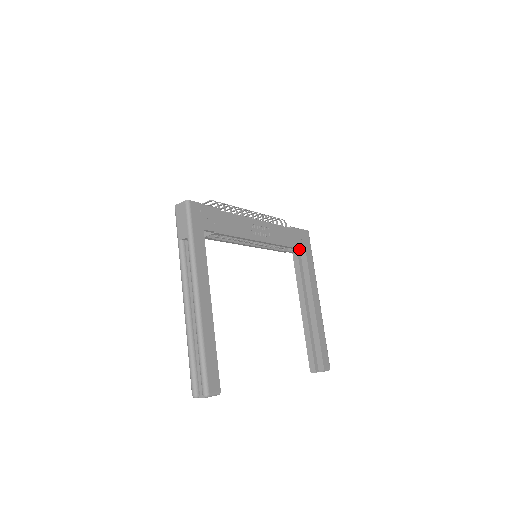
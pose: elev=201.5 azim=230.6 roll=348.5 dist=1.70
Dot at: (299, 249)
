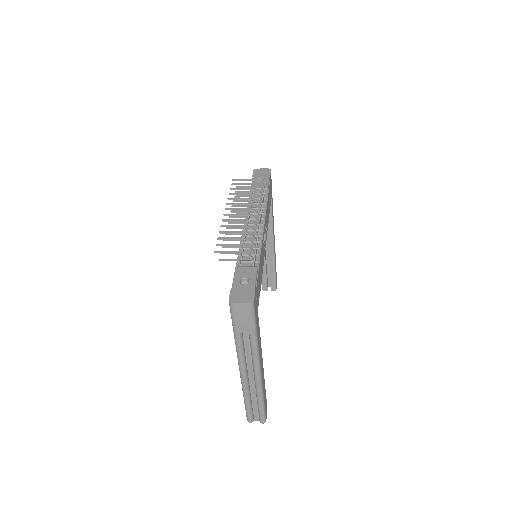
Dot at: occluded
